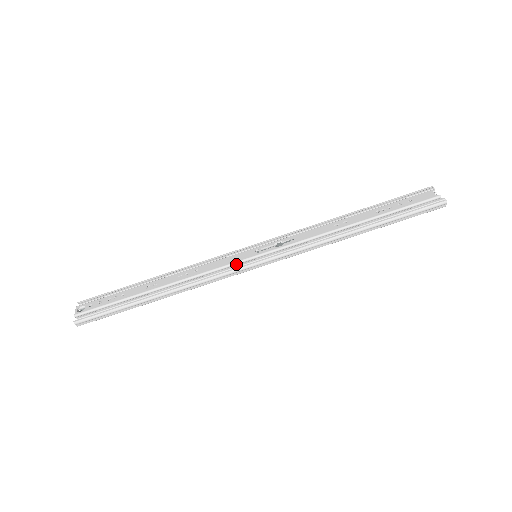
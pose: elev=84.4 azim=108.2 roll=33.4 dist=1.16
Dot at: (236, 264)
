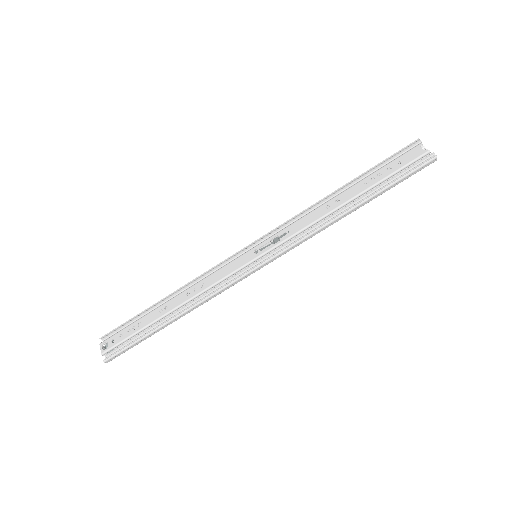
Dot at: (239, 270)
